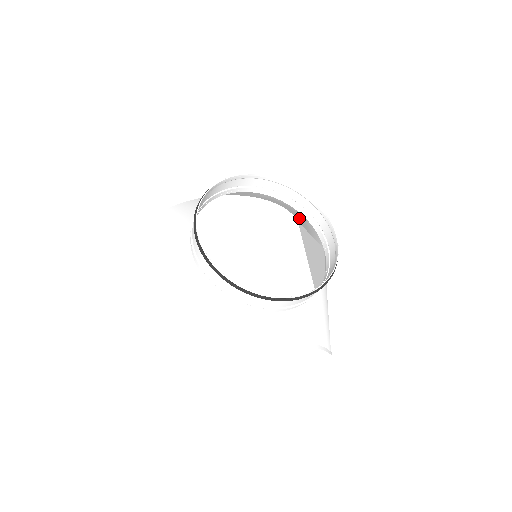
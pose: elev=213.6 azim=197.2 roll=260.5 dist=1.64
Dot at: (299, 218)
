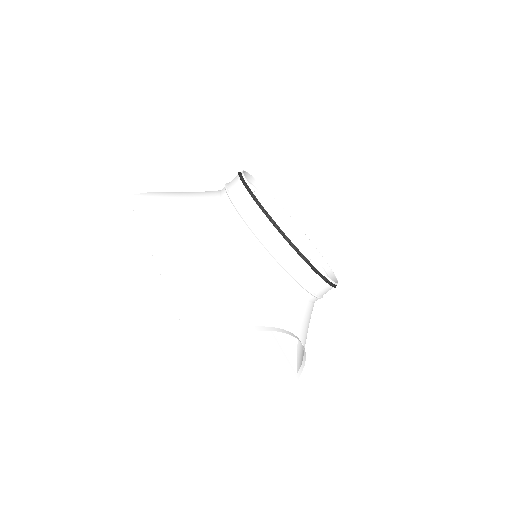
Dot at: occluded
